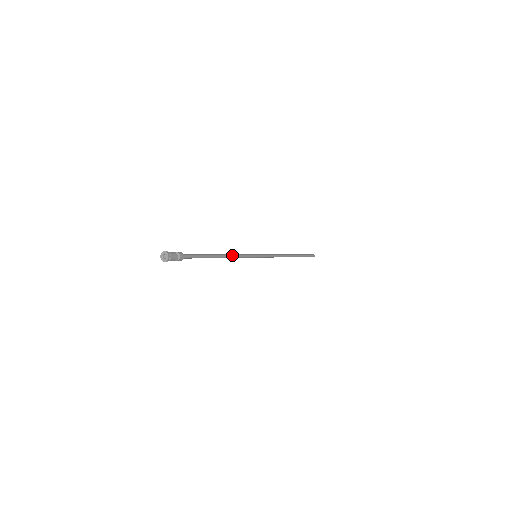
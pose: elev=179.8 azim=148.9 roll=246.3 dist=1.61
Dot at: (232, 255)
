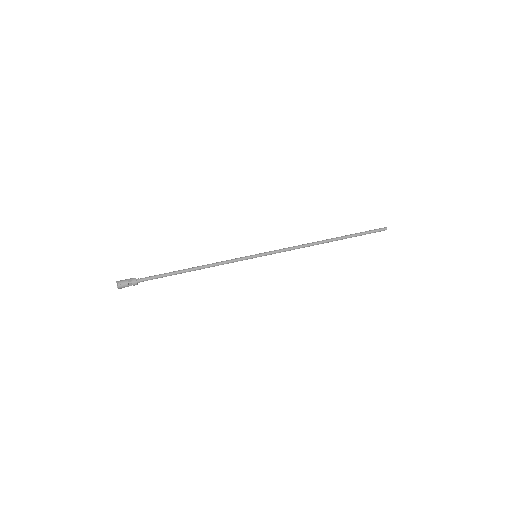
Dot at: (212, 266)
